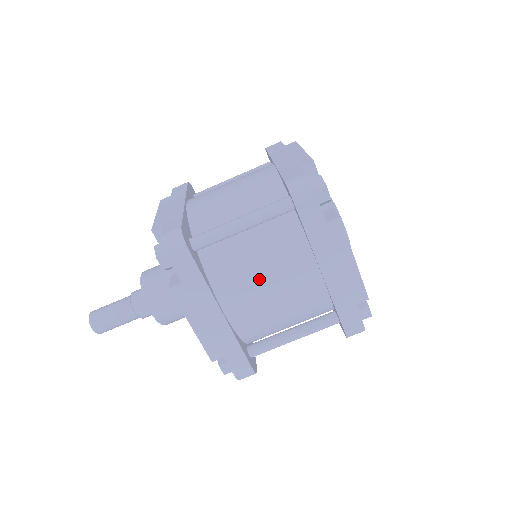
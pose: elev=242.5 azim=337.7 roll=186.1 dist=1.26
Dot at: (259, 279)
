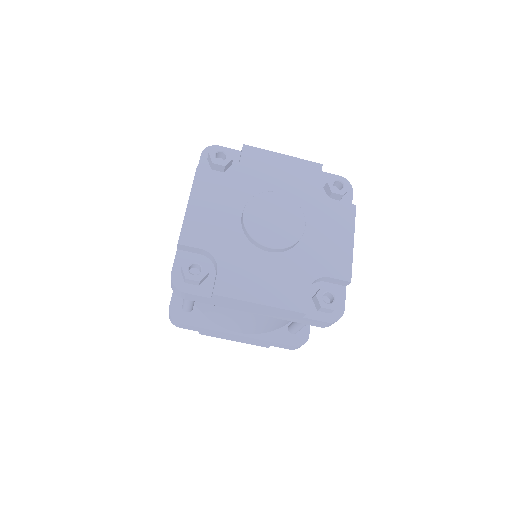
Dot at: (230, 319)
